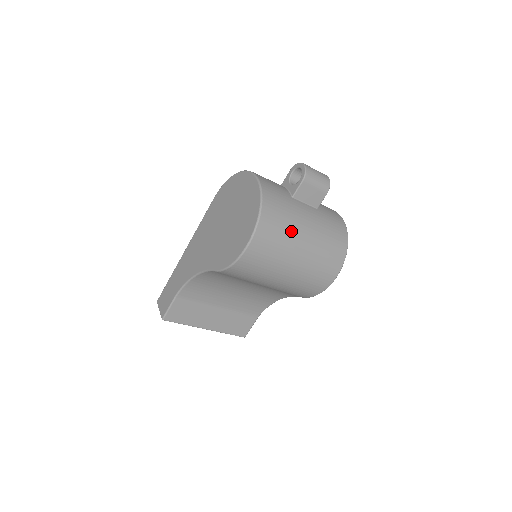
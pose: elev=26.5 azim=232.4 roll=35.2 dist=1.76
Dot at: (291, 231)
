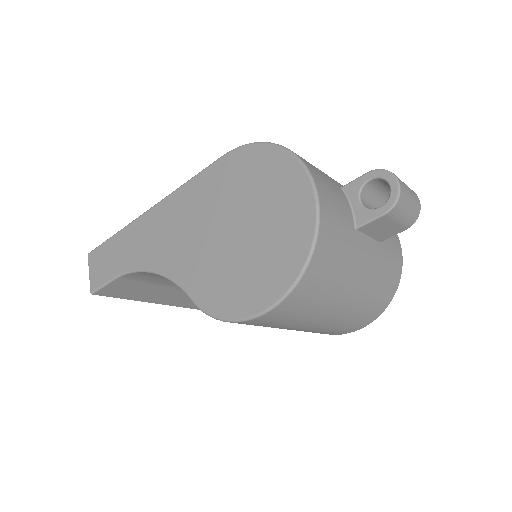
Dot at: (334, 293)
